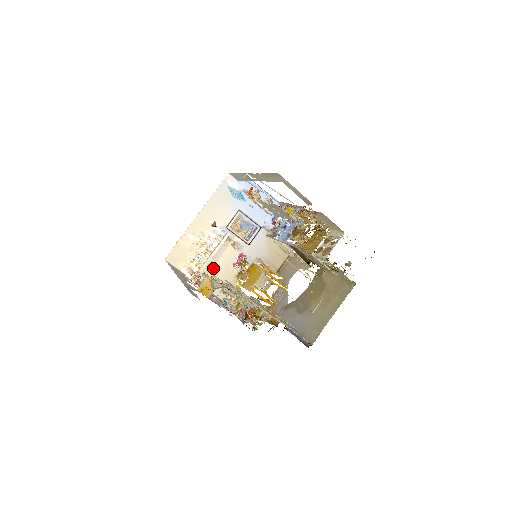
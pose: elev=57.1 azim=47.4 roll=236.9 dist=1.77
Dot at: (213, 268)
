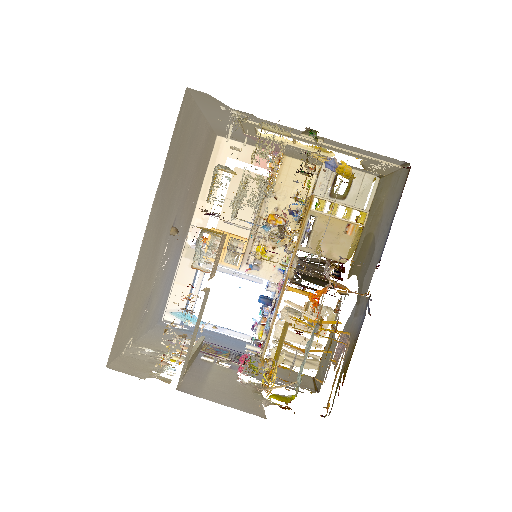
Dot at: (207, 382)
